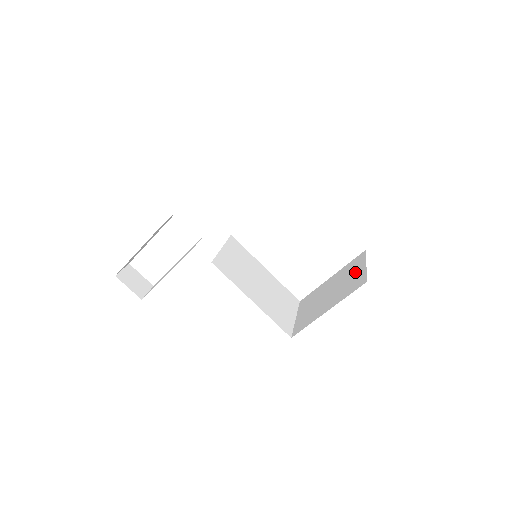
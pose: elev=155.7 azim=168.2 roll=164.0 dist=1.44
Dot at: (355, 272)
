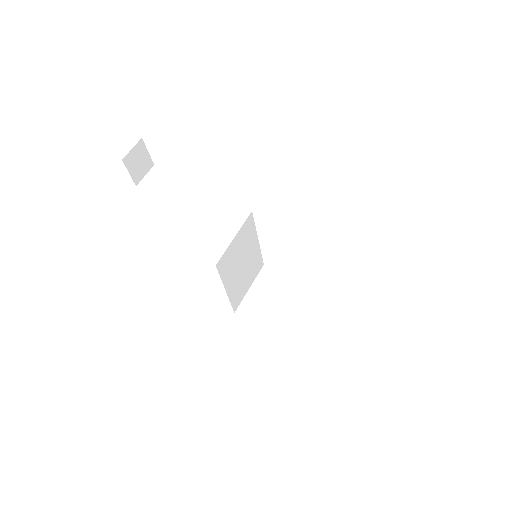
Dot at: (312, 314)
